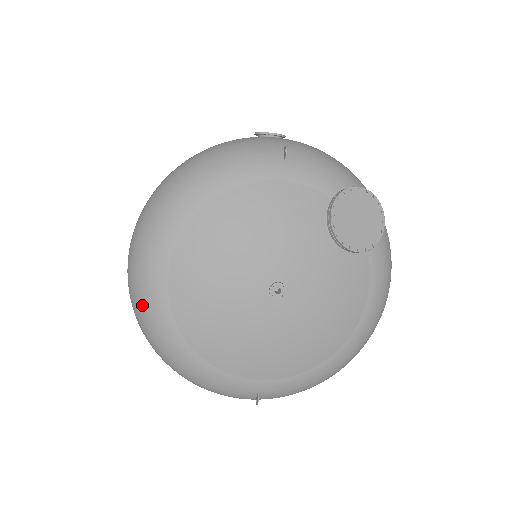
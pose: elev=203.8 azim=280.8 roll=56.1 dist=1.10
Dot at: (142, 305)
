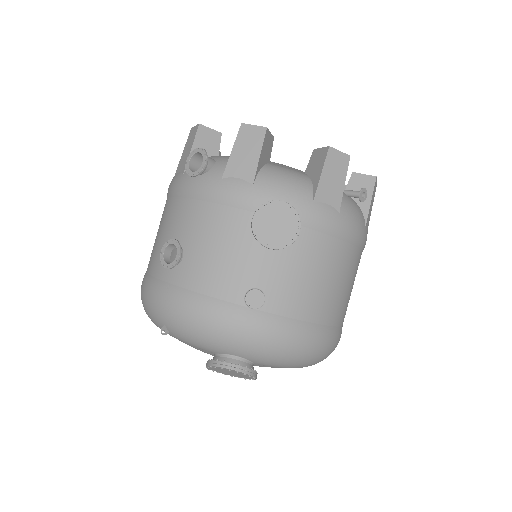
Dot at: occluded
